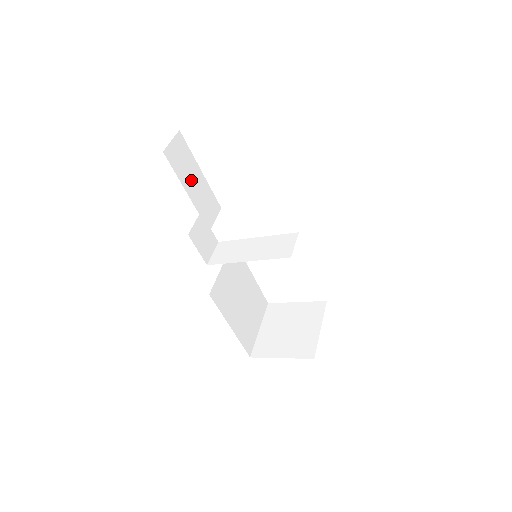
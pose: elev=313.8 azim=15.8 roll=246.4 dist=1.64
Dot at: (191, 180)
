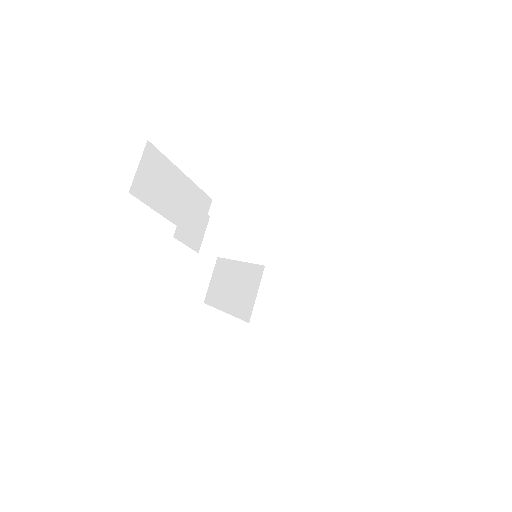
Dot at: (171, 197)
